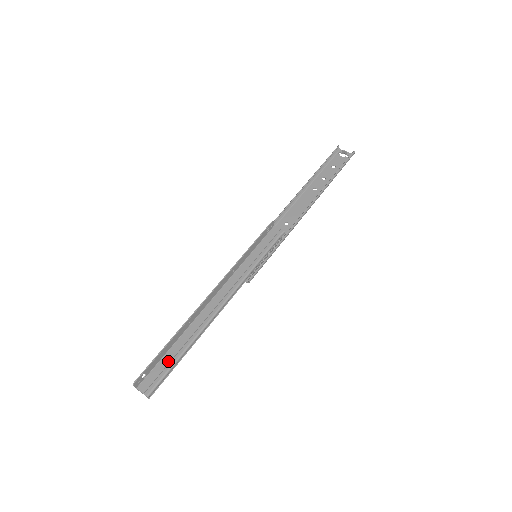
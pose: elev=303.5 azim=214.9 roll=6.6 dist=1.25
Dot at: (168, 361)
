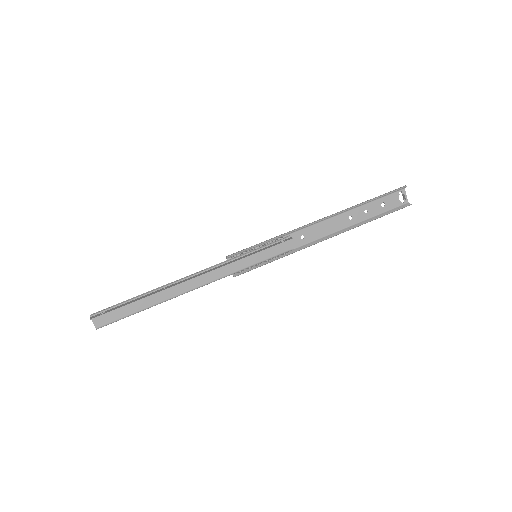
Dot at: (128, 311)
